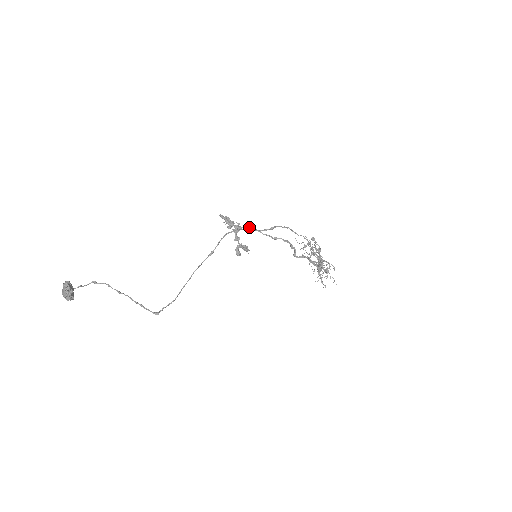
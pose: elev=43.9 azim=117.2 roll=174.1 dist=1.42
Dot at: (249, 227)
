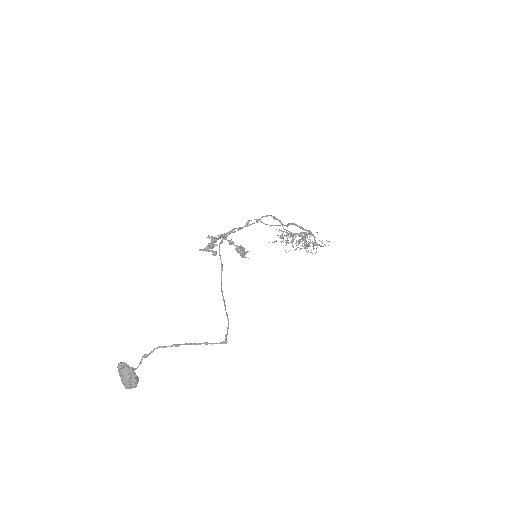
Dot at: (231, 230)
